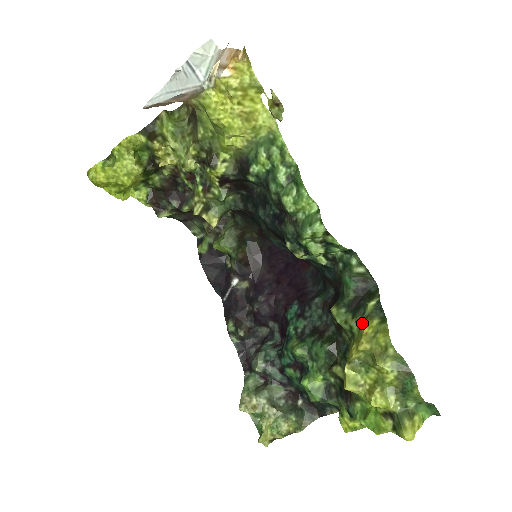
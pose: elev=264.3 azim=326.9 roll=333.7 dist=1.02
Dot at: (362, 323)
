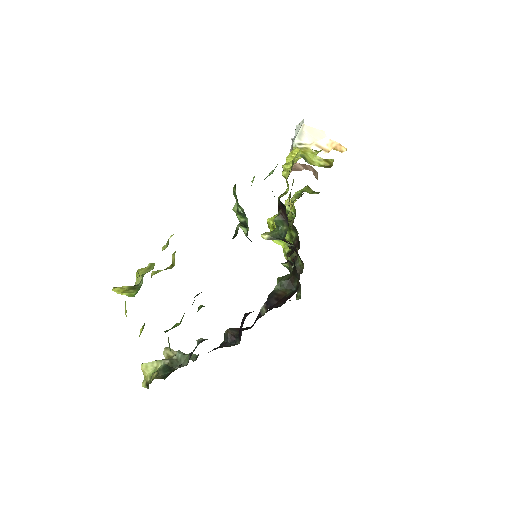
Dot at: occluded
